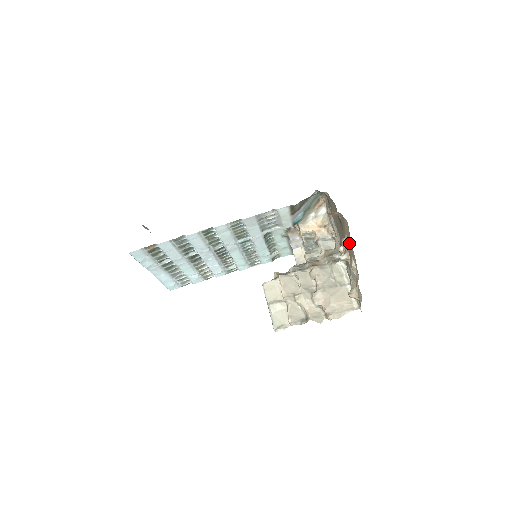
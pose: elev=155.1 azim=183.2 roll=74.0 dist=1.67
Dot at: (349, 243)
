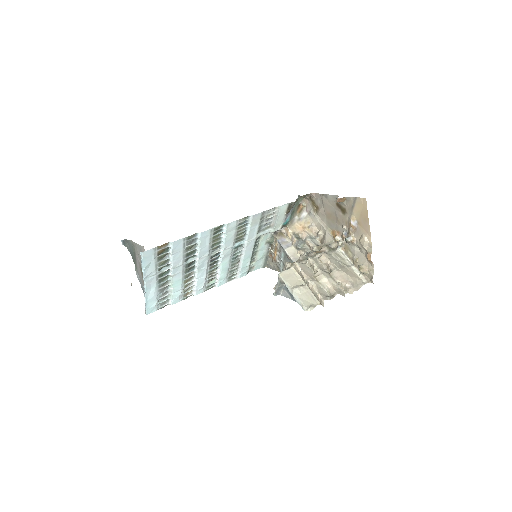
Dot at: (359, 222)
